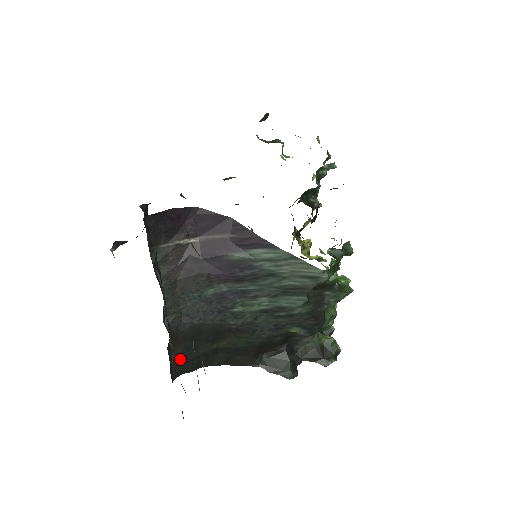
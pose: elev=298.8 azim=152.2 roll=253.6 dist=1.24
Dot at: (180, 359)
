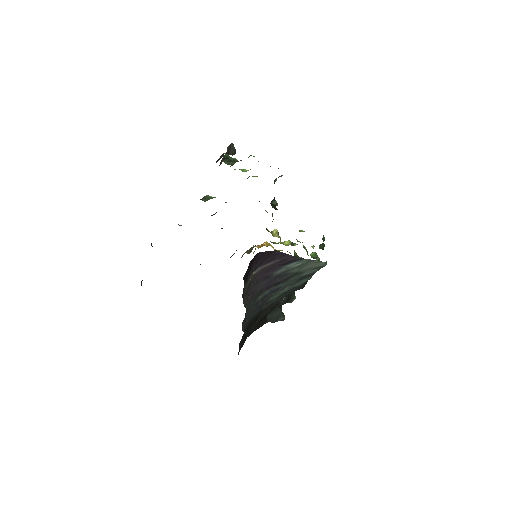
Dot at: (241, 345)
